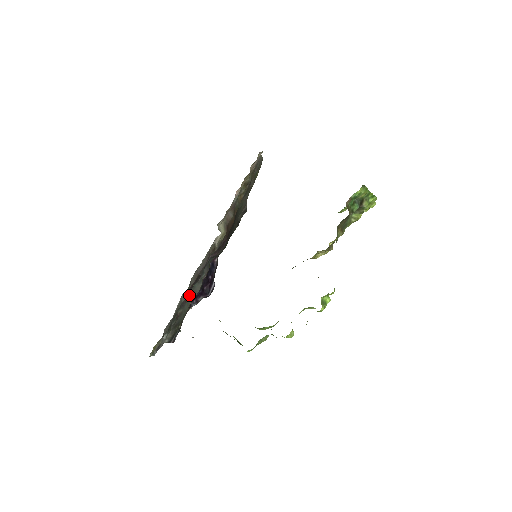
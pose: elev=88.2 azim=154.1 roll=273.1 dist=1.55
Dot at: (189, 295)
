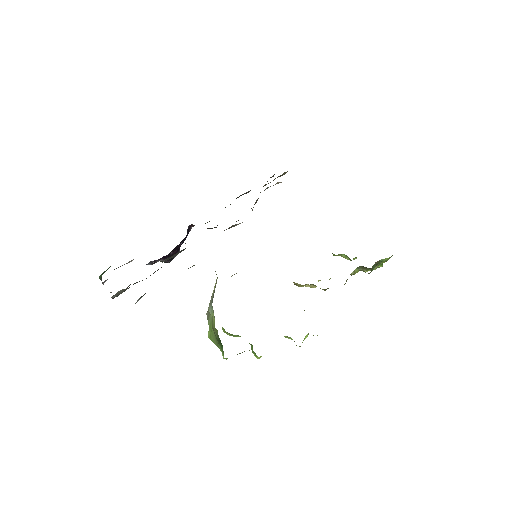
Dot at: (168, 258)
